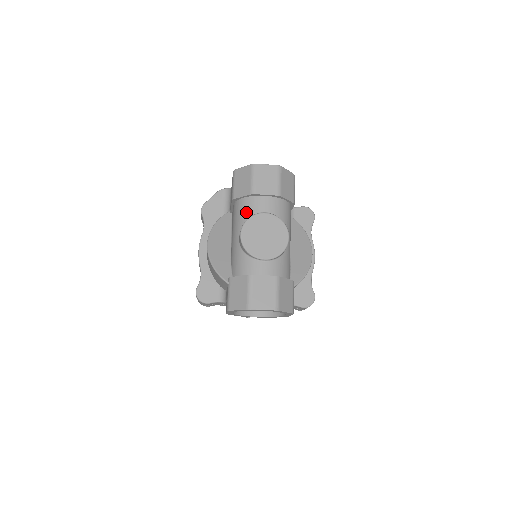
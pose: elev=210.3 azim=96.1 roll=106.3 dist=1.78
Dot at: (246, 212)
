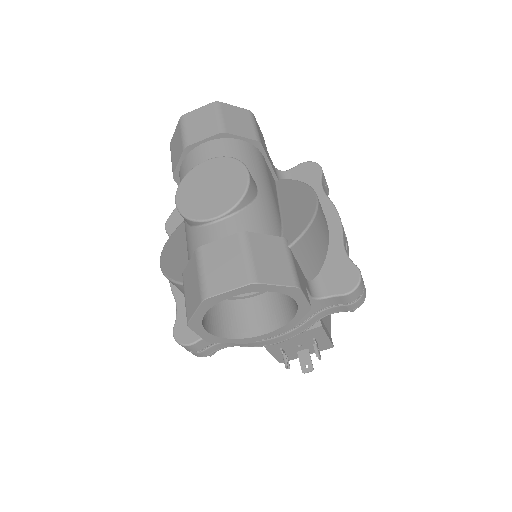
Dot at: occluded
